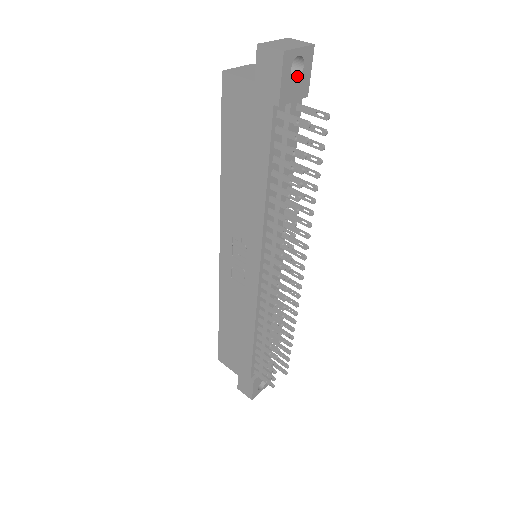
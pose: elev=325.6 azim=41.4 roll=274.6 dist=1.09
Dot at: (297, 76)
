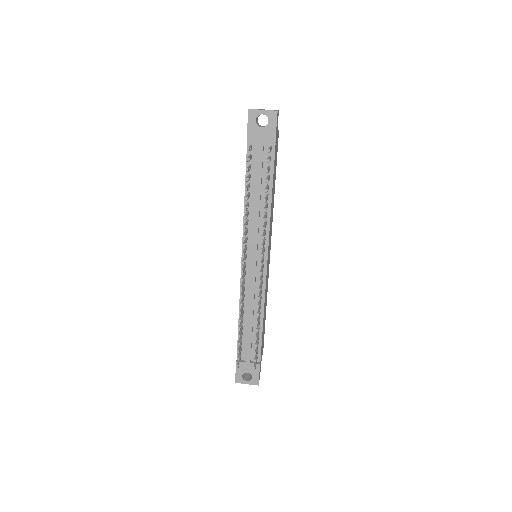
Dot at: (264, 127)
